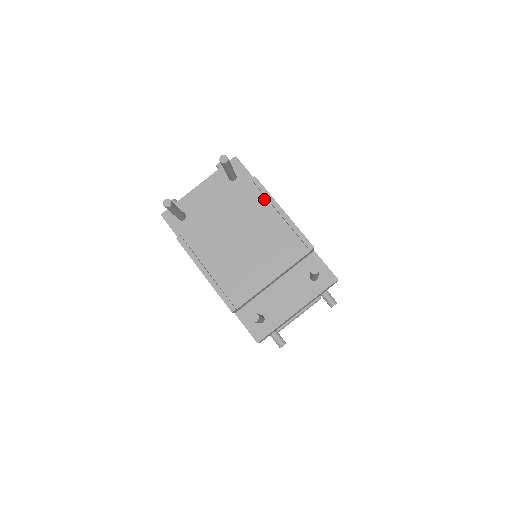
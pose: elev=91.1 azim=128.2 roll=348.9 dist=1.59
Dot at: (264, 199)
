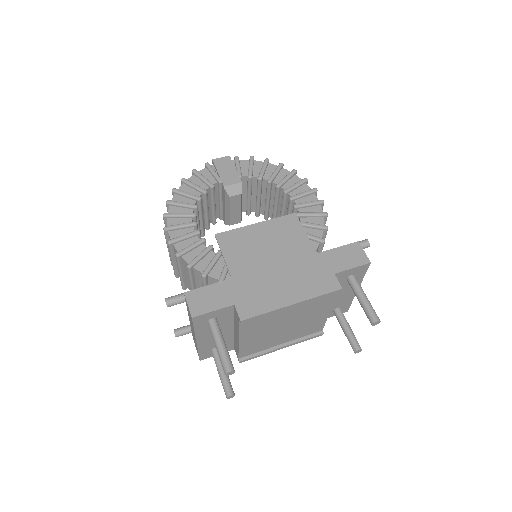
Dot at: occluded
